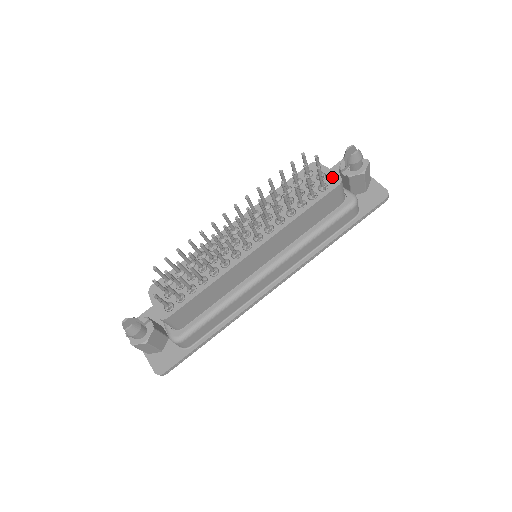
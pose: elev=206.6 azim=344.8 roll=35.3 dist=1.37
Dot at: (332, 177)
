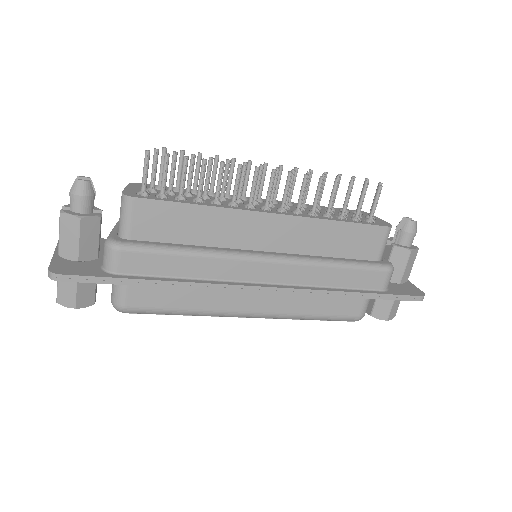
Dot at: (382, 222)
